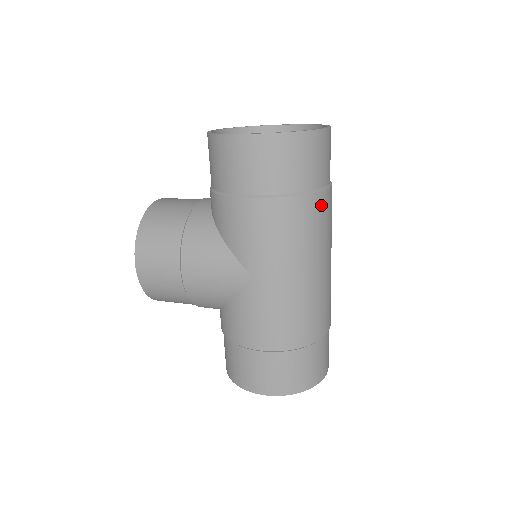
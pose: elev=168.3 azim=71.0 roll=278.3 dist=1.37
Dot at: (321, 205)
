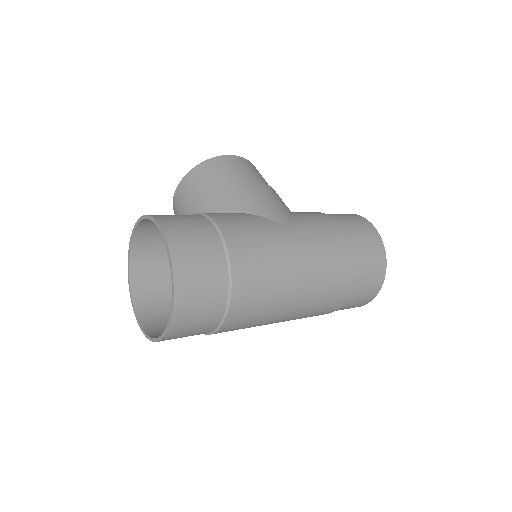
Dot at: (227, 330)
